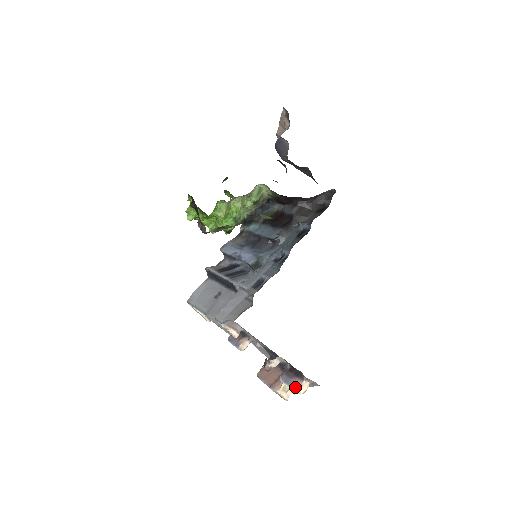
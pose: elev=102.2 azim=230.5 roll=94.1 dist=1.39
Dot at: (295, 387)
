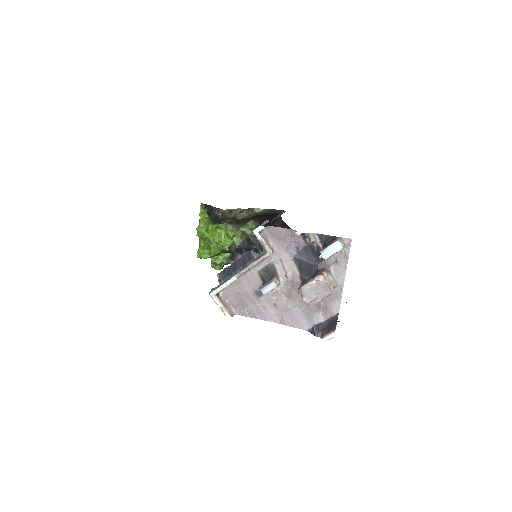
Dot at: (335, 241)
